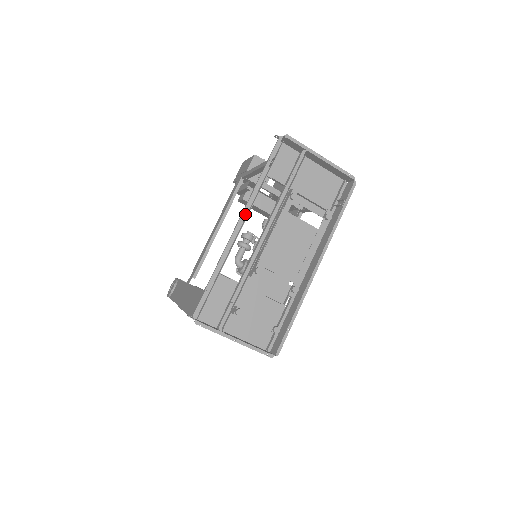
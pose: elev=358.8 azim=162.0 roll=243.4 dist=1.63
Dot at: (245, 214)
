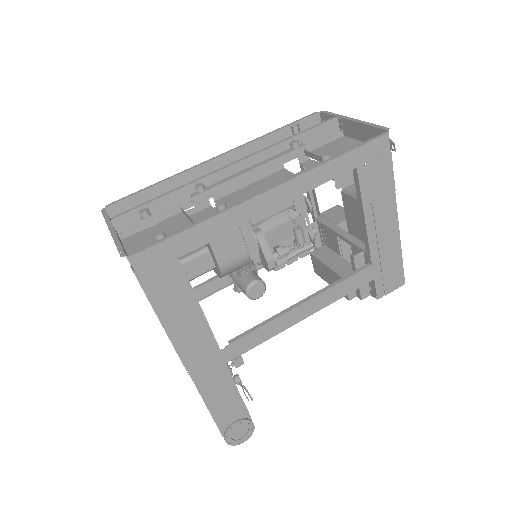
Dot at: (231, 151)
